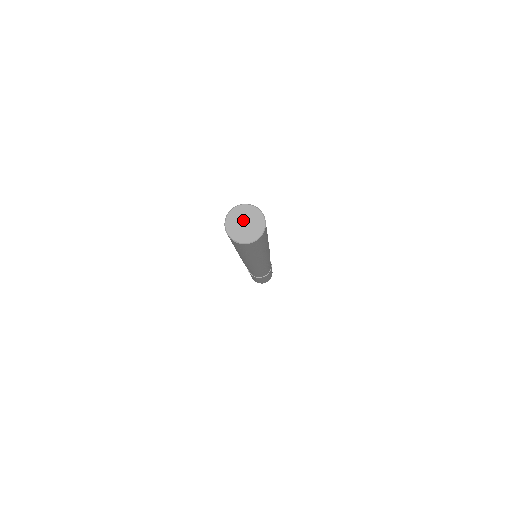
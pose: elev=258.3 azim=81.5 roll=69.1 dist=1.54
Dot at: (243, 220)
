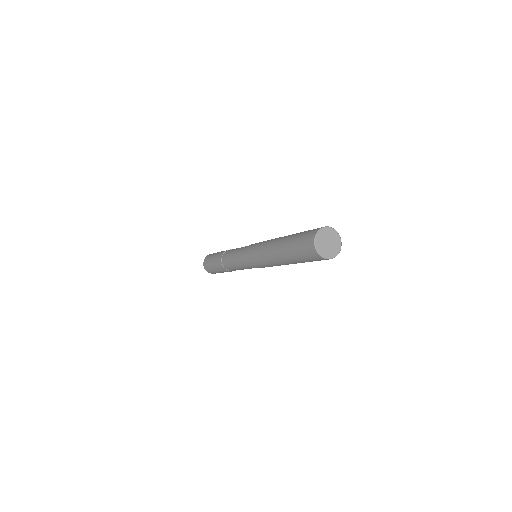
Dot at: (329, 239)
